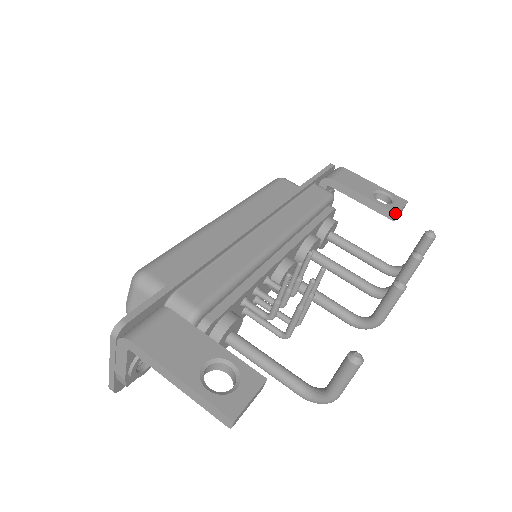
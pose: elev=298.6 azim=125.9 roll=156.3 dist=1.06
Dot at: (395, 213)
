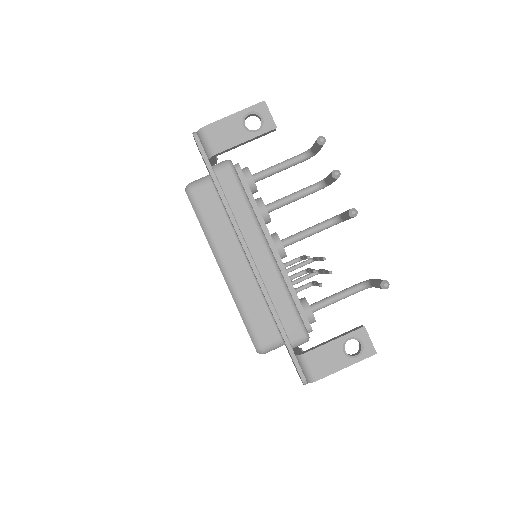
Dot at: (275, 129)
